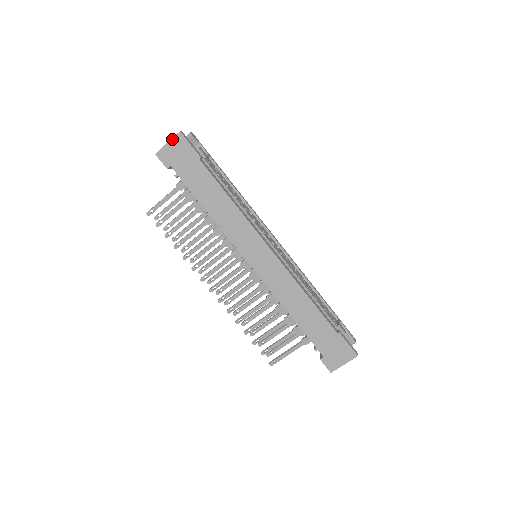
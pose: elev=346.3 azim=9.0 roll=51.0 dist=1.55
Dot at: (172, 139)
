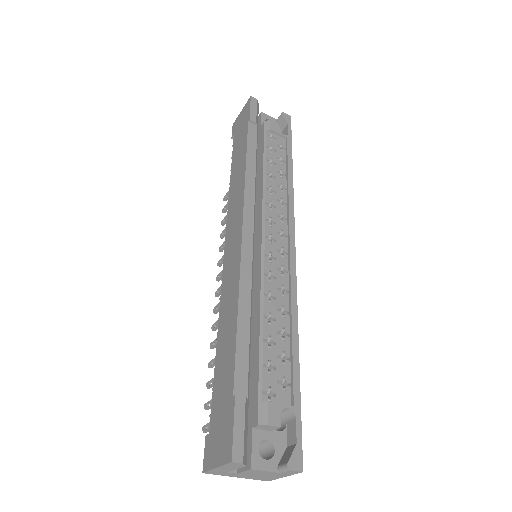
Dot at: (245, 106)
